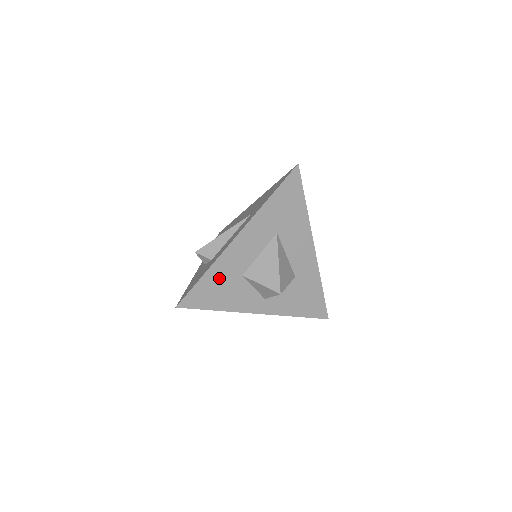
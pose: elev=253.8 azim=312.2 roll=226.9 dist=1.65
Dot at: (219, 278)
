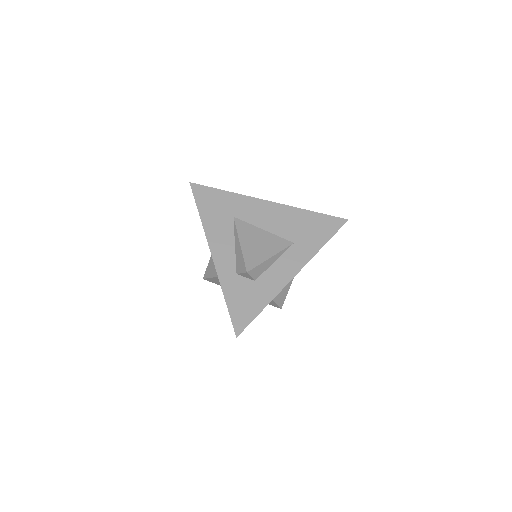
Dot at: occluded
